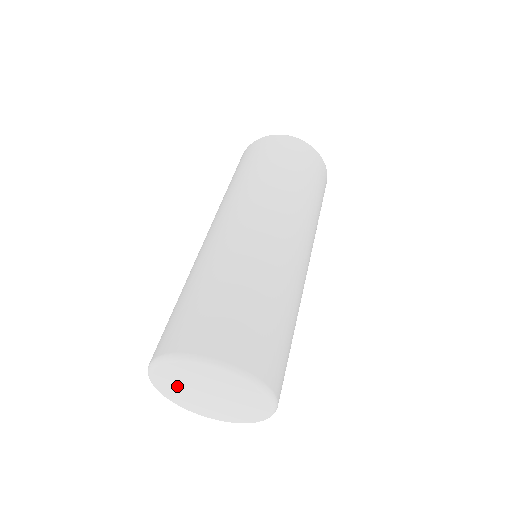
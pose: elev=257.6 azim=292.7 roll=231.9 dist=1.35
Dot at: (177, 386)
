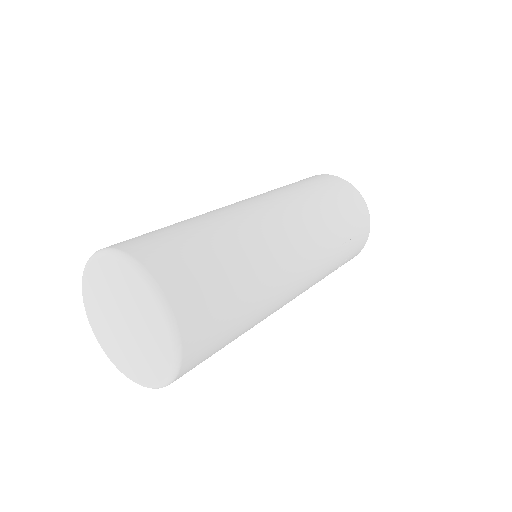
Dot at: (100, 309)
